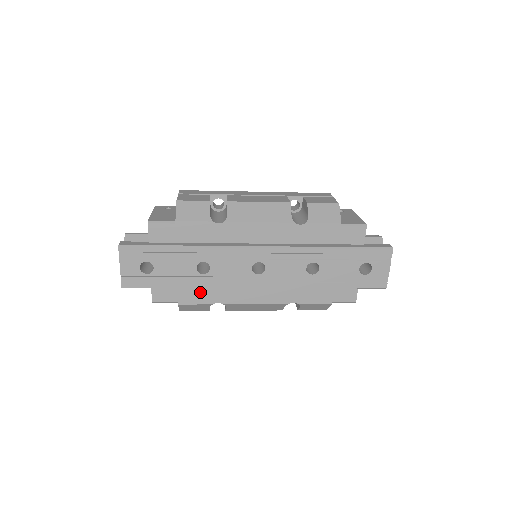
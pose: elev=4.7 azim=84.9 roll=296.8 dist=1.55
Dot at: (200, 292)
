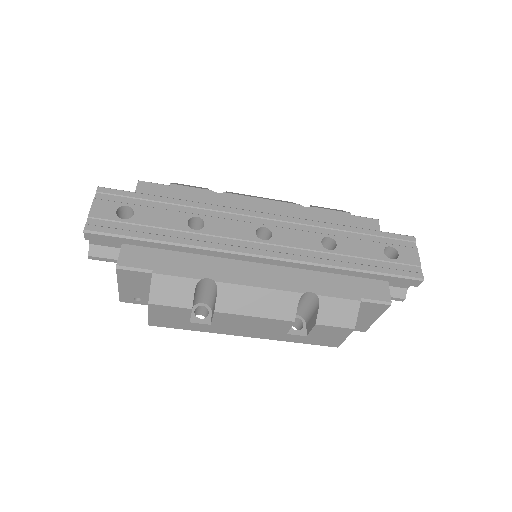
Dot at: (186, 261)
